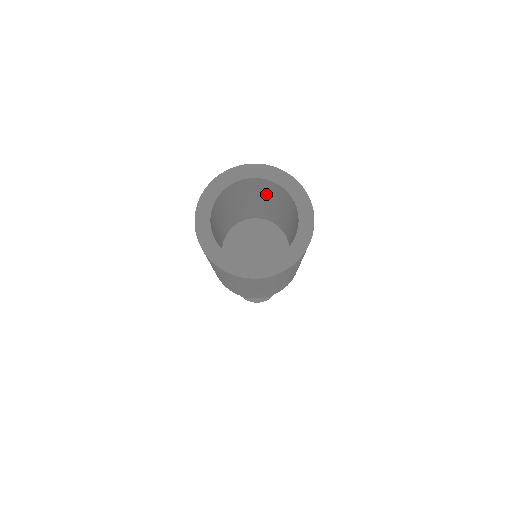
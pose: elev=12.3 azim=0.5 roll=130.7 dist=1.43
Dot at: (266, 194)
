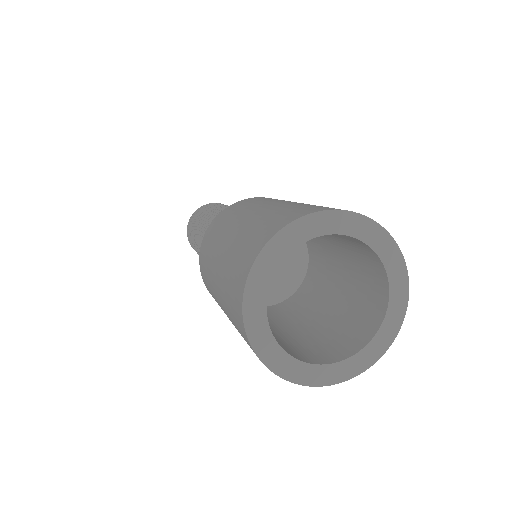
Dot at: (347, 245)
